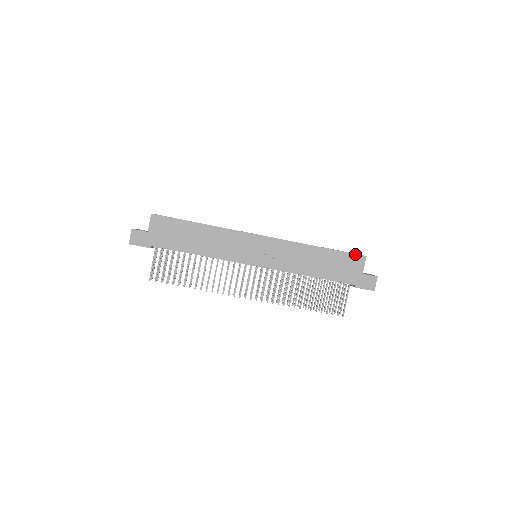
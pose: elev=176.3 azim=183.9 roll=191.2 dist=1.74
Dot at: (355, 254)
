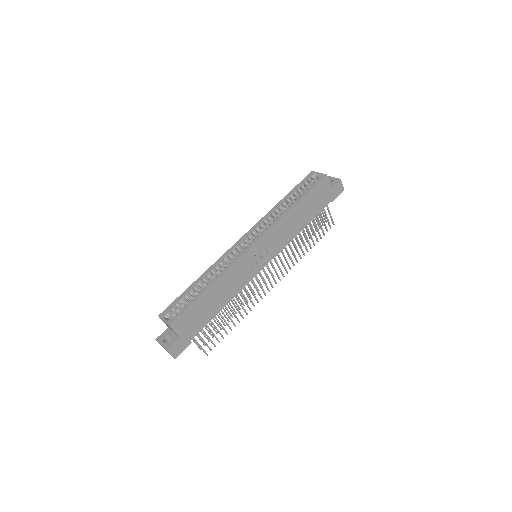
Dot at: (319, 182)
